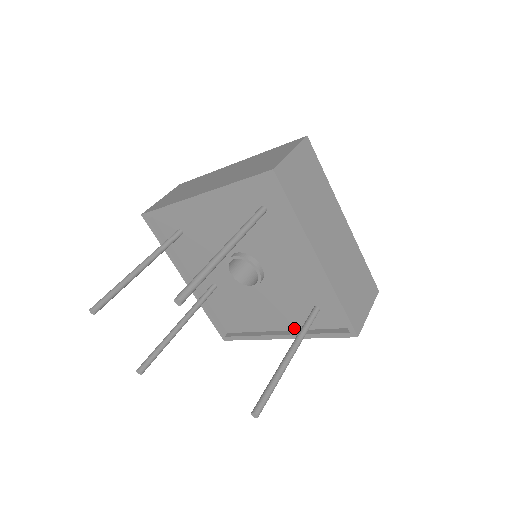
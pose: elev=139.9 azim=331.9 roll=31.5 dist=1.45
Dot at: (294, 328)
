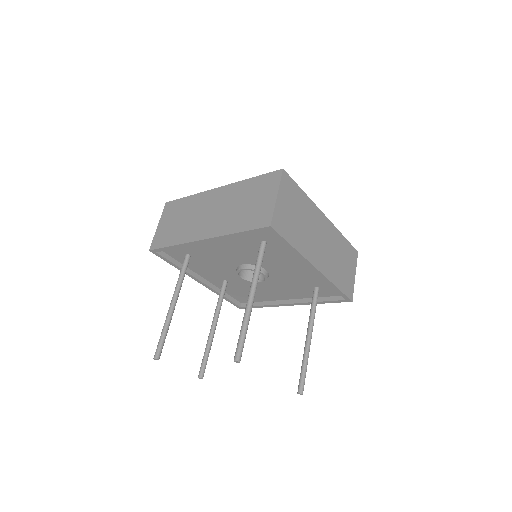
Dot at: (299, 298)
